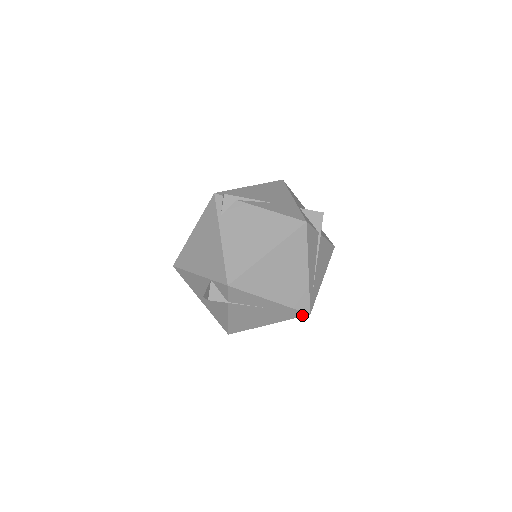
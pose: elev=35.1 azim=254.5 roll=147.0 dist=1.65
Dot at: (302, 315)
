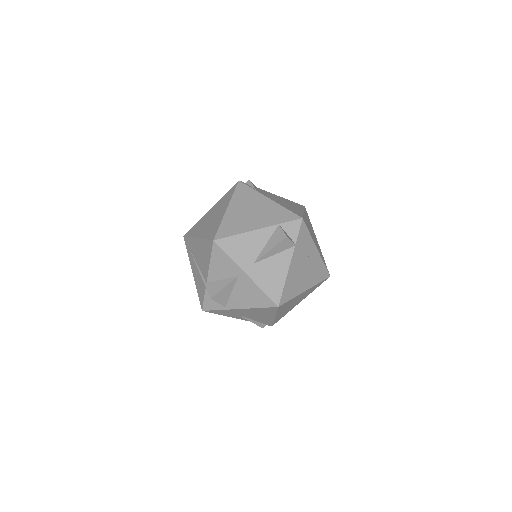
Dot at: (326, 277)
